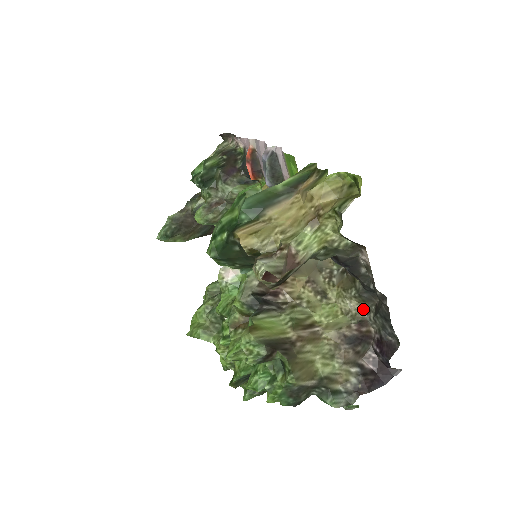
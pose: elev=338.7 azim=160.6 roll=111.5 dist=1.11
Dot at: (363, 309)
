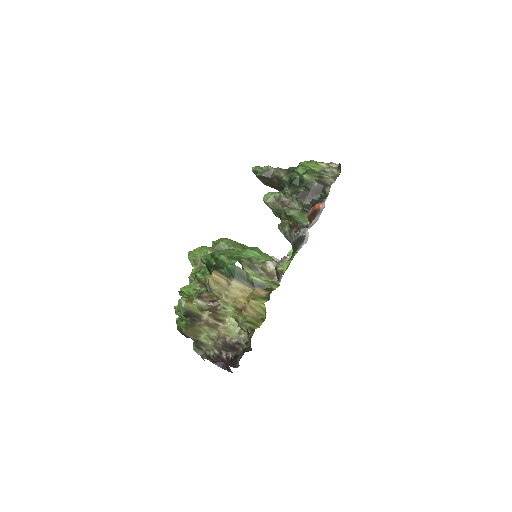
Dot at: (246, 340)
